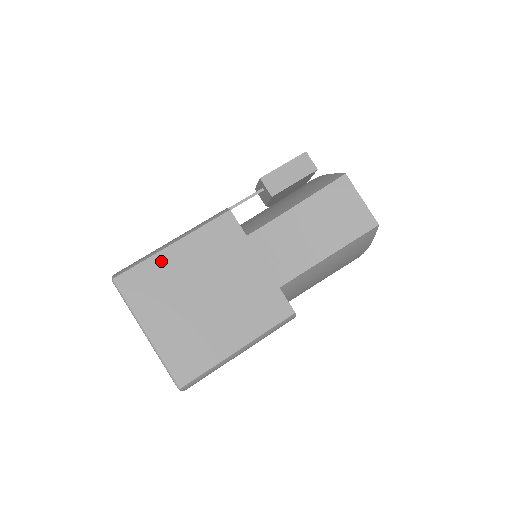
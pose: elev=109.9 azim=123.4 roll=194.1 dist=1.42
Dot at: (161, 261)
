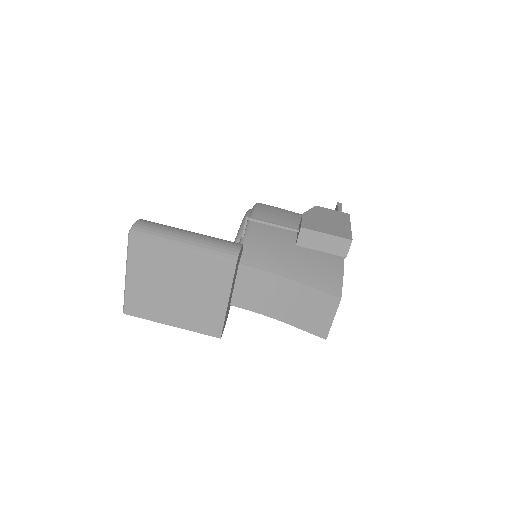
Dot at: (167, 249)
